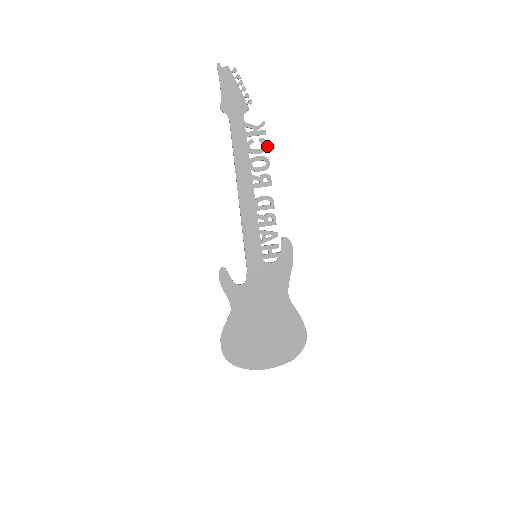
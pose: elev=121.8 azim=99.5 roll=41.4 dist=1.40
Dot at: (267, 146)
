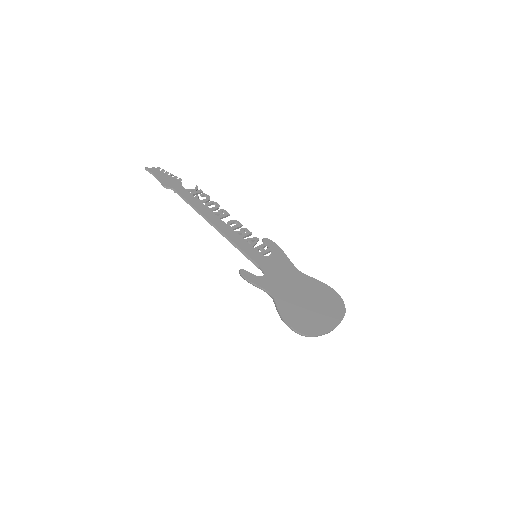
Dot at: (209, 196)
